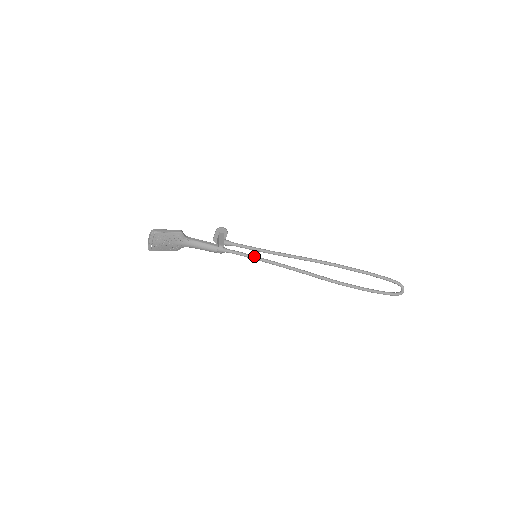
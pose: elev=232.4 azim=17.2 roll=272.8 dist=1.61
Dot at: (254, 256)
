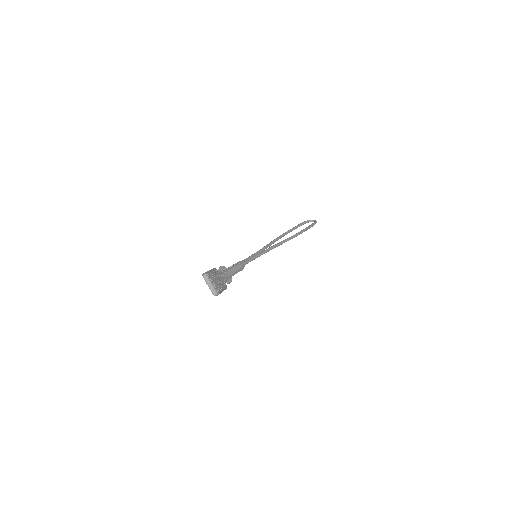
Dot at: (256, 255)
